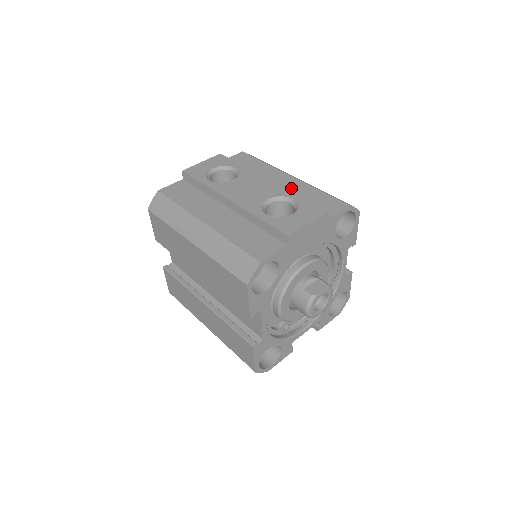
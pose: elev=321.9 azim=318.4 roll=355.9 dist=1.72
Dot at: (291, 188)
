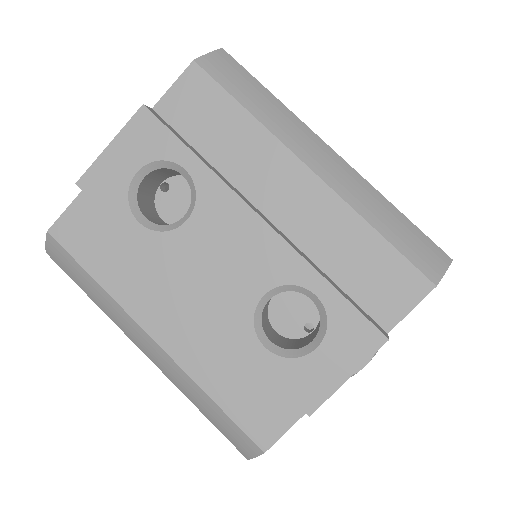
Dot at: (311, 222)
